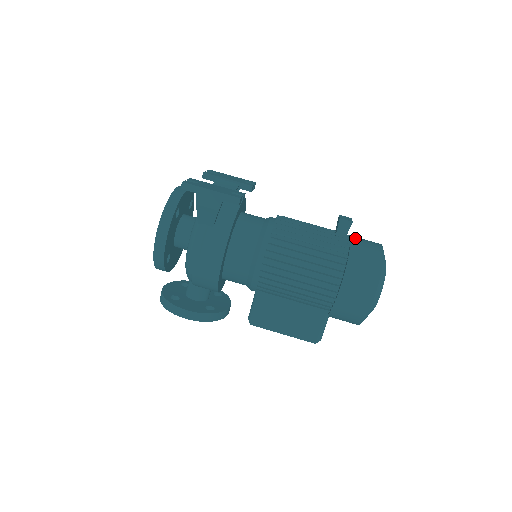
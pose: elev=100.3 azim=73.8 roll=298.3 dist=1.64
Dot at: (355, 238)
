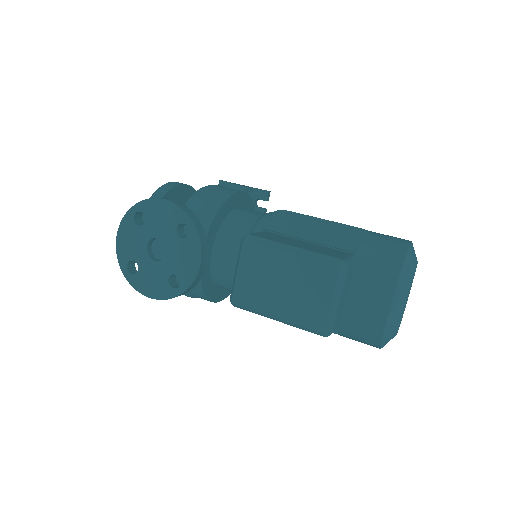
Dot at: occluded
